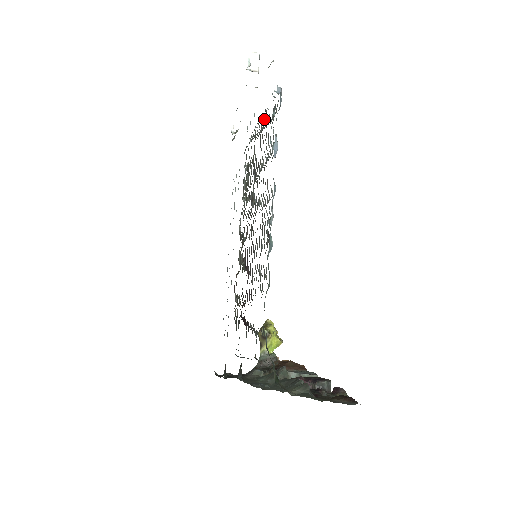
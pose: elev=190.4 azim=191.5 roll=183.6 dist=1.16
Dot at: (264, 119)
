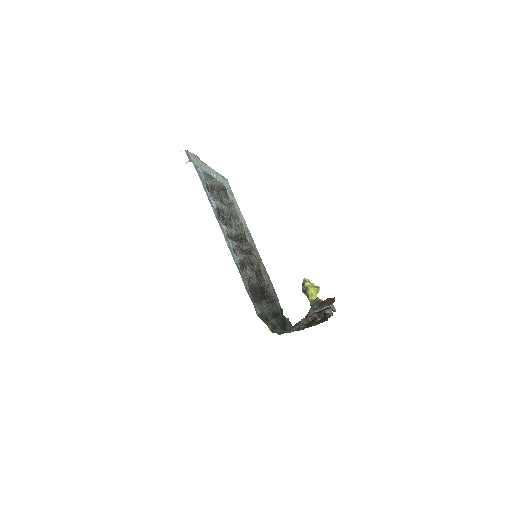
Dot at: (212, 179)
